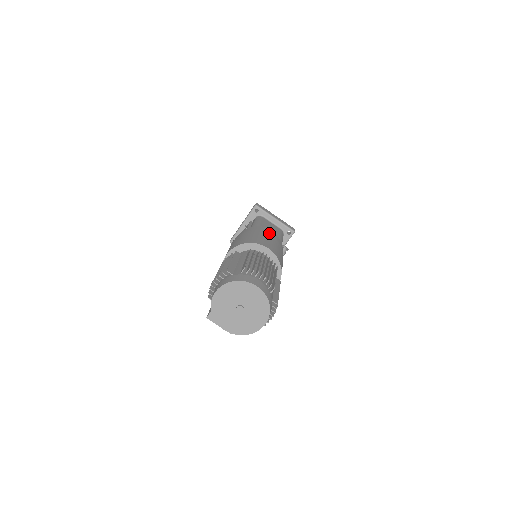
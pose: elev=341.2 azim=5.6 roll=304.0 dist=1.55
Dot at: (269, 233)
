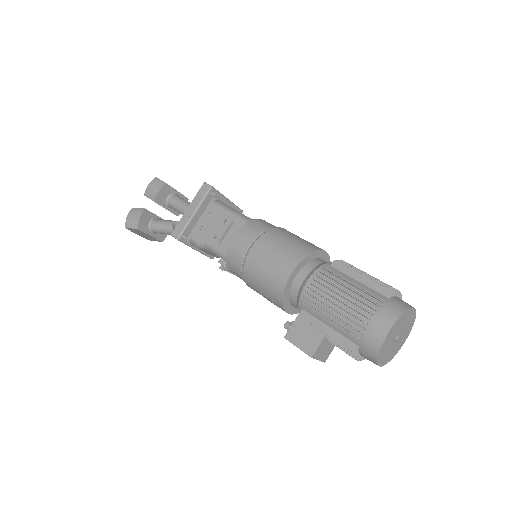
Dot at: occluded
